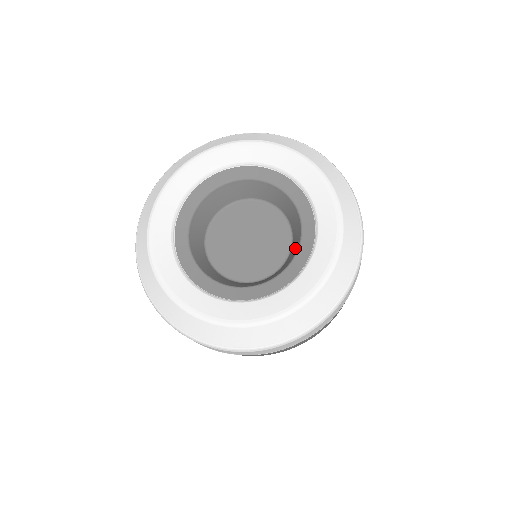
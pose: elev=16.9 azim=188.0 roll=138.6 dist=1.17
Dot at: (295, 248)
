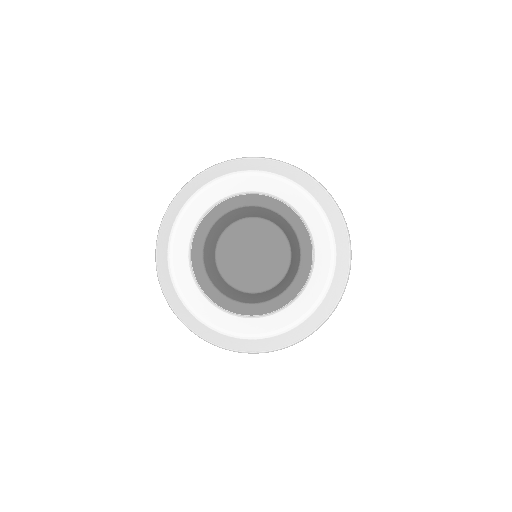
Dot at: (262, 298)
